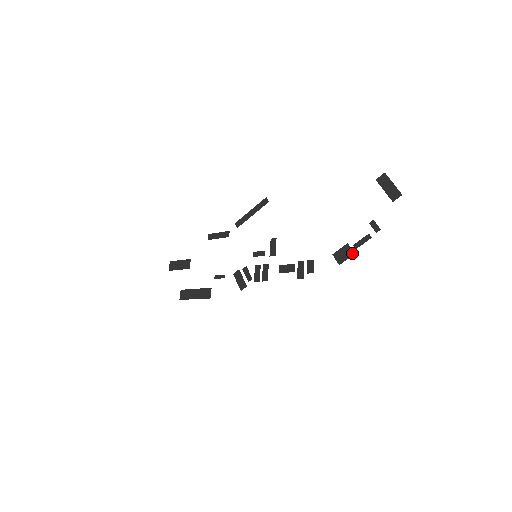
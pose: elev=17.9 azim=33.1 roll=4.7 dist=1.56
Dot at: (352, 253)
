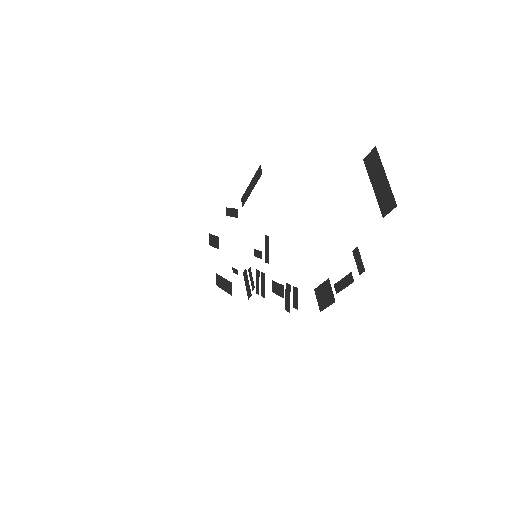
Dot at: (332, 299)
